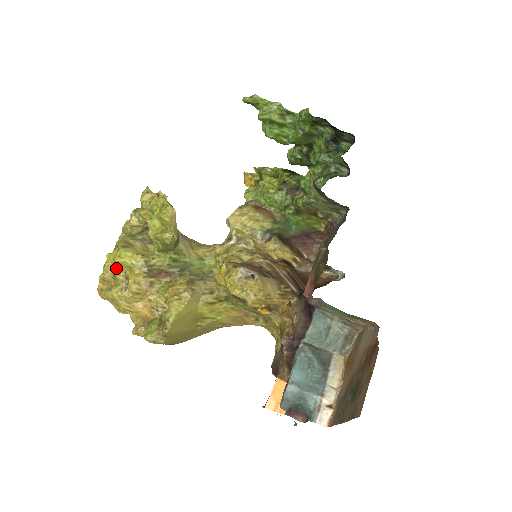
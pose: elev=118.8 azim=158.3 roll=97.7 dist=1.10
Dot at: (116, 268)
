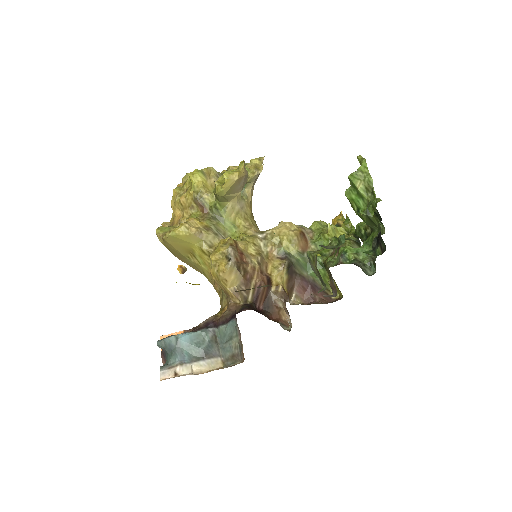
Dot at: (188, 179)
